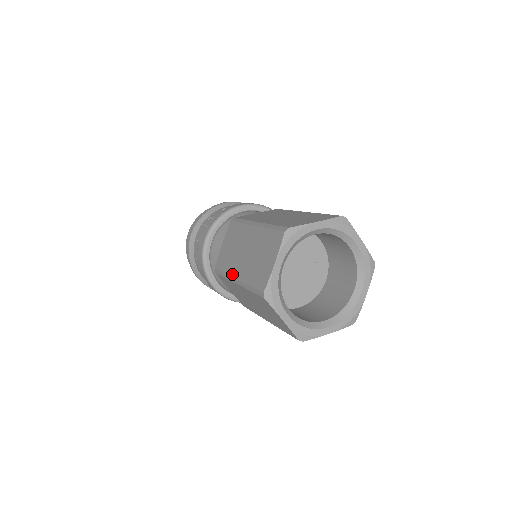
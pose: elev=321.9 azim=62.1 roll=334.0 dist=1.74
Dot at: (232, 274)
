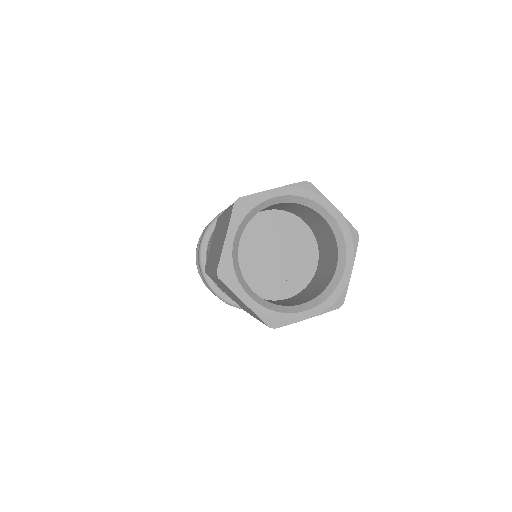
Dot at: (250, 314)
